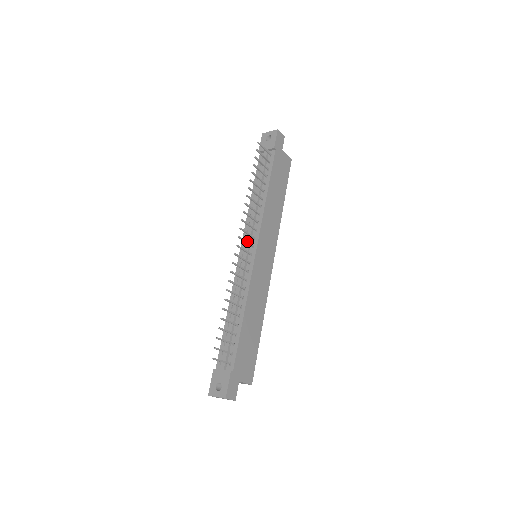
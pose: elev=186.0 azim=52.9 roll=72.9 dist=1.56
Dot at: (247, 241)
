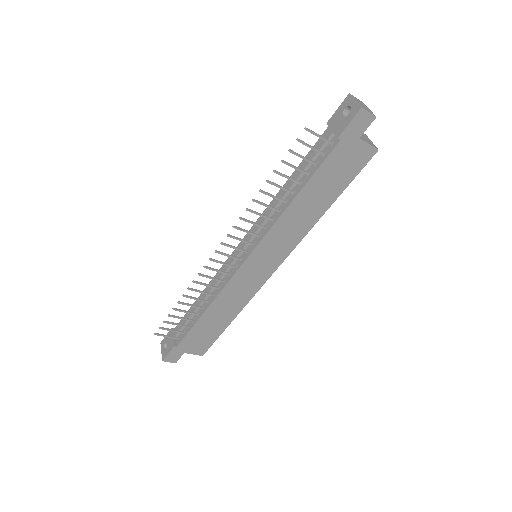
Dot at: occluded
